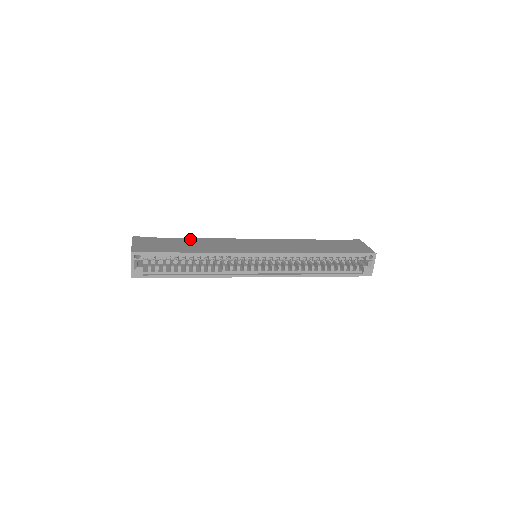
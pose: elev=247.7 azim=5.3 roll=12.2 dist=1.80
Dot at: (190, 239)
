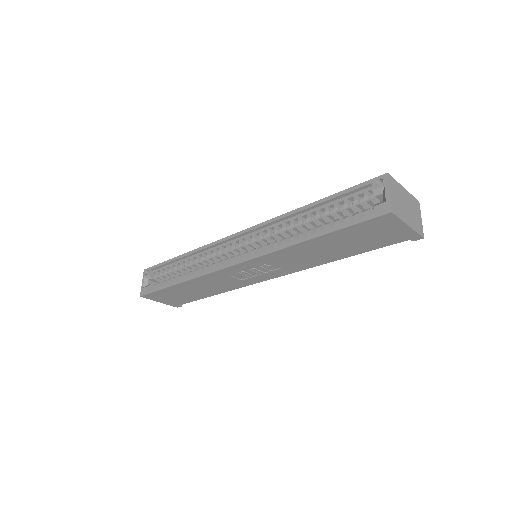
Dot at: occluded
